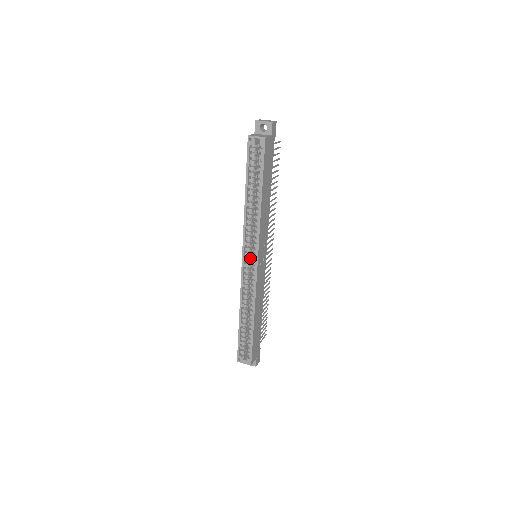
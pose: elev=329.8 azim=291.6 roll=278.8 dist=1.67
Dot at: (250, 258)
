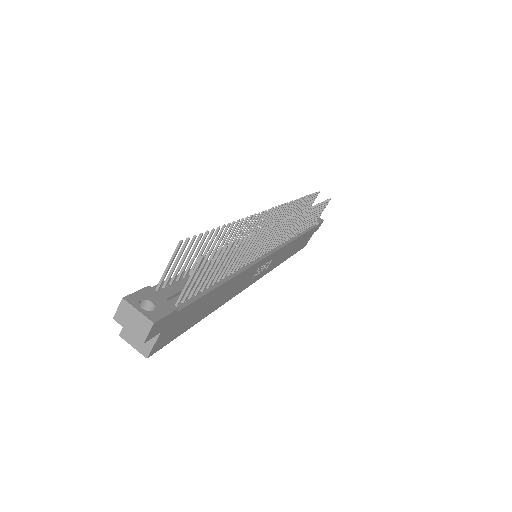
Dot at: occluded
